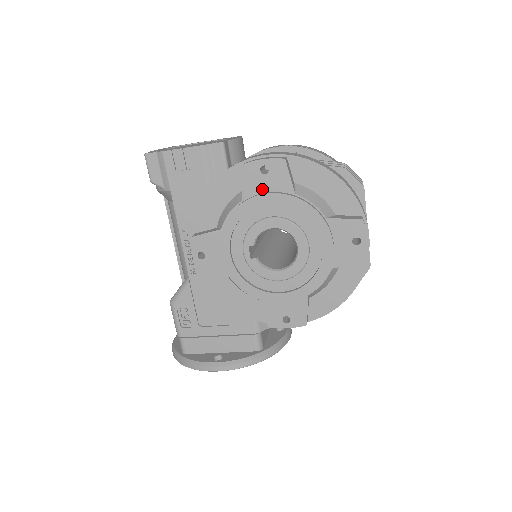
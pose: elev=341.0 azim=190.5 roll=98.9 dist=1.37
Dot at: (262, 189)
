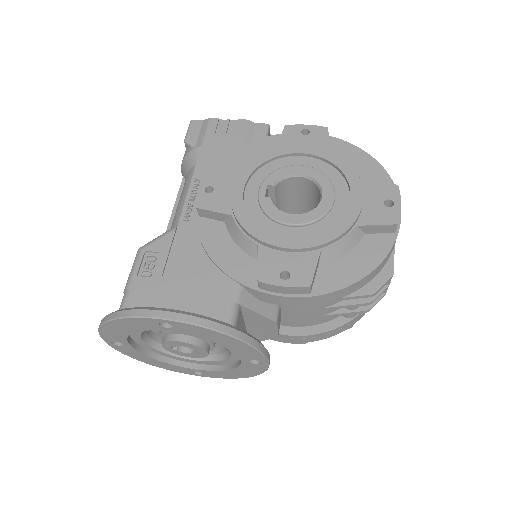
Dot at: (298, 145)
